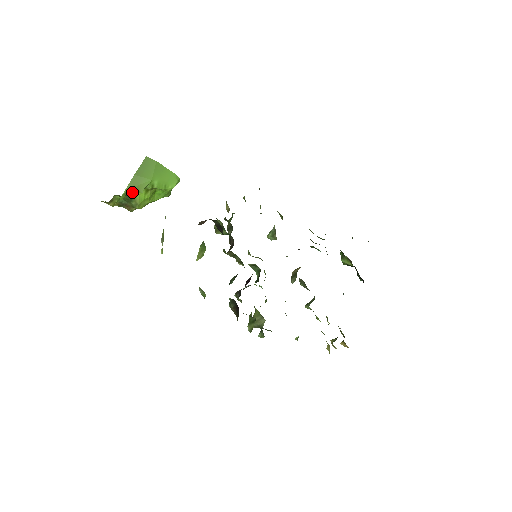
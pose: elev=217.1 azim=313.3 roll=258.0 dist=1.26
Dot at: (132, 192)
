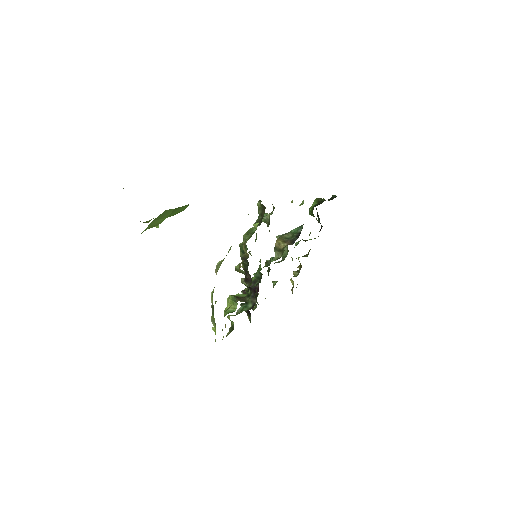
Dot at: occluded
